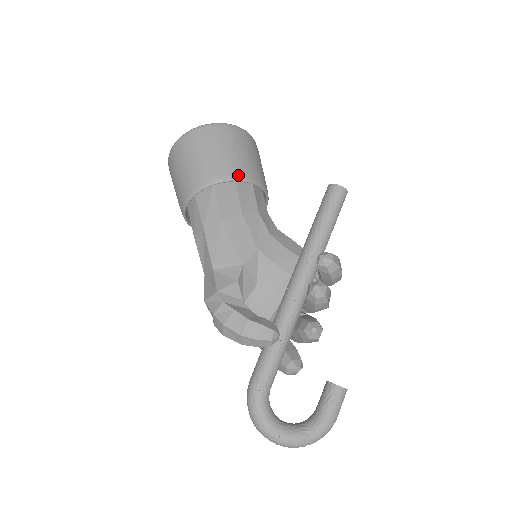
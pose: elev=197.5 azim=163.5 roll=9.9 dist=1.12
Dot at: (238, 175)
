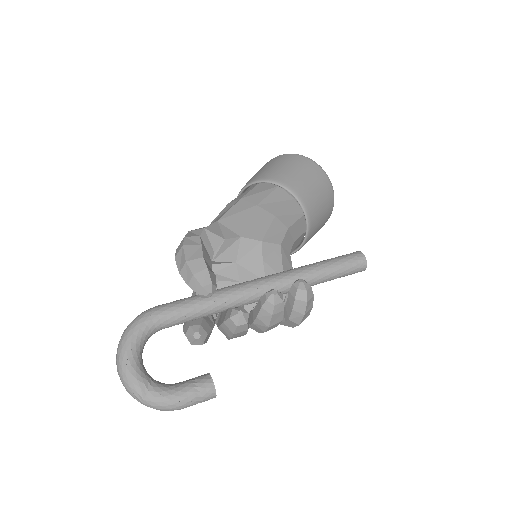
Dot at: (299, 195)
